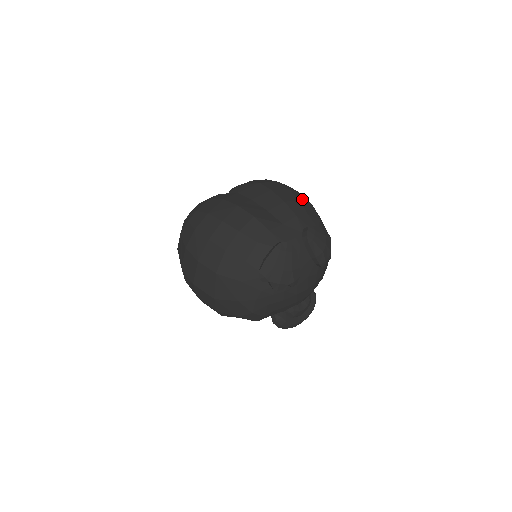
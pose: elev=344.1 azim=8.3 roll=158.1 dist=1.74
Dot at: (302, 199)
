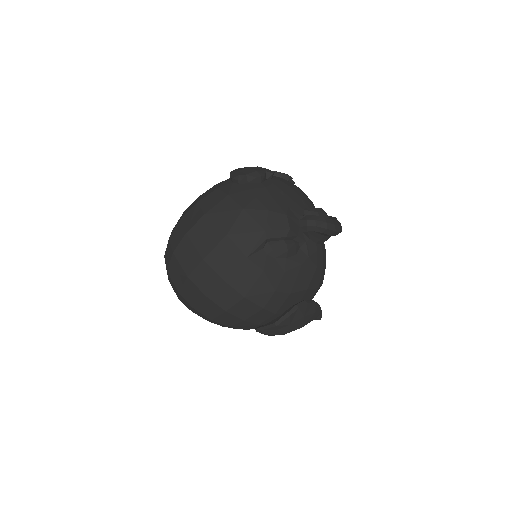
Dot at: occluded
